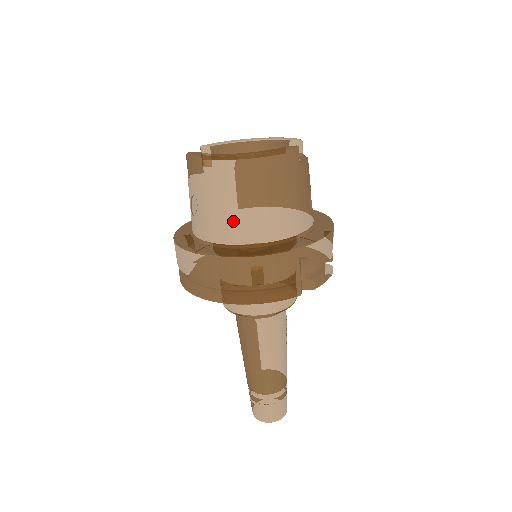
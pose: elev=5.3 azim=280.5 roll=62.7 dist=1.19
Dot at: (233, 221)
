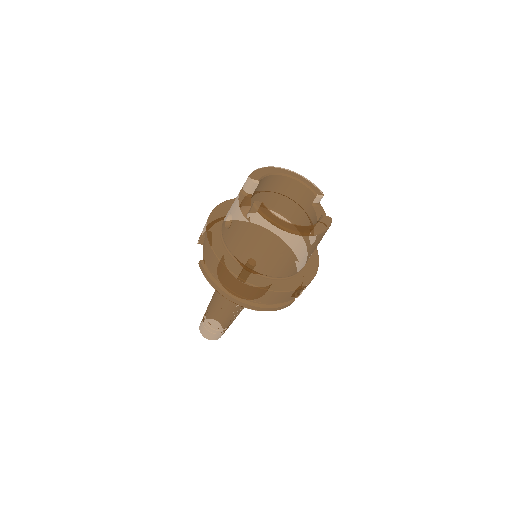
Dot at: (276, 264)
